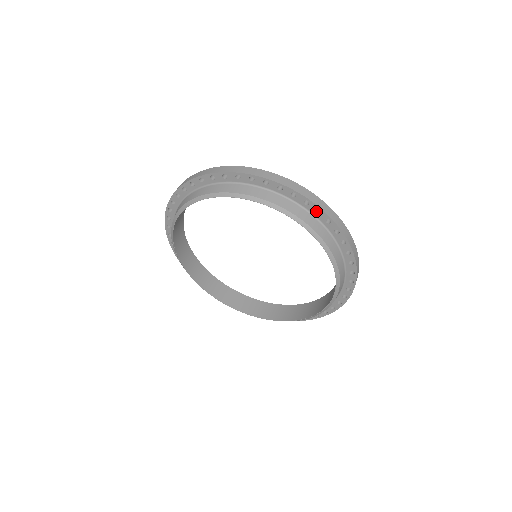
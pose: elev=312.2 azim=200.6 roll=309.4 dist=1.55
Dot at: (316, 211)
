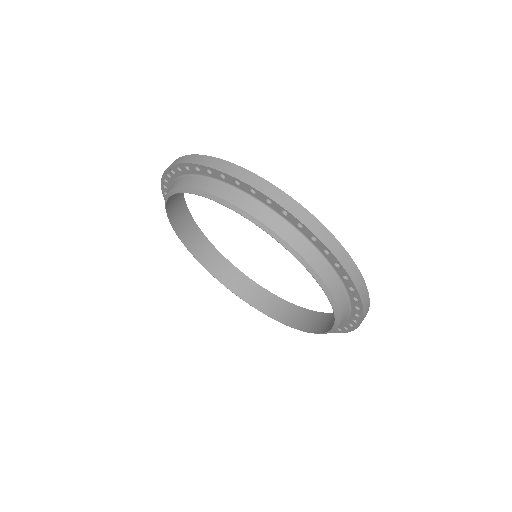
Dot at: (253, 191)
